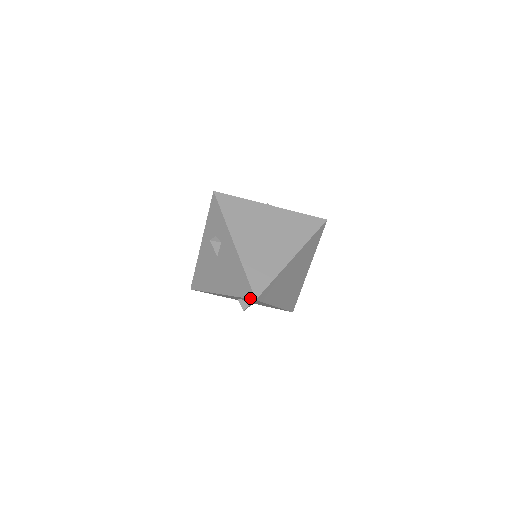
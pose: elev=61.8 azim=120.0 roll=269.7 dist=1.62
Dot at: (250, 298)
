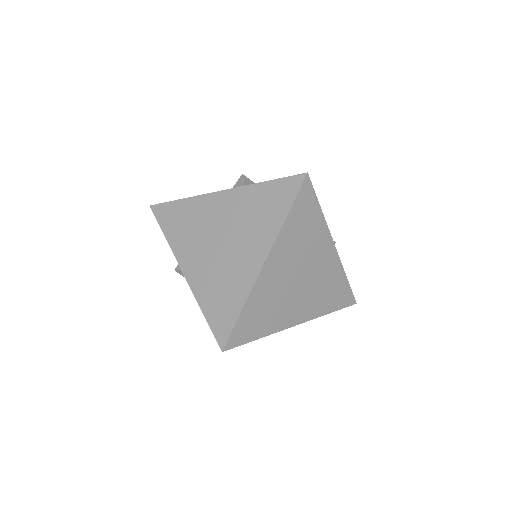
Dot at: occluded
